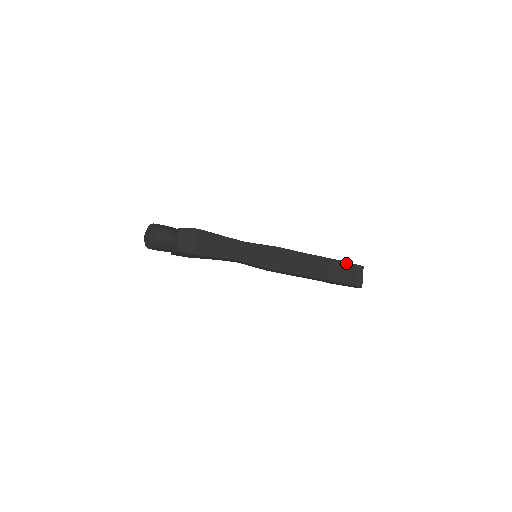
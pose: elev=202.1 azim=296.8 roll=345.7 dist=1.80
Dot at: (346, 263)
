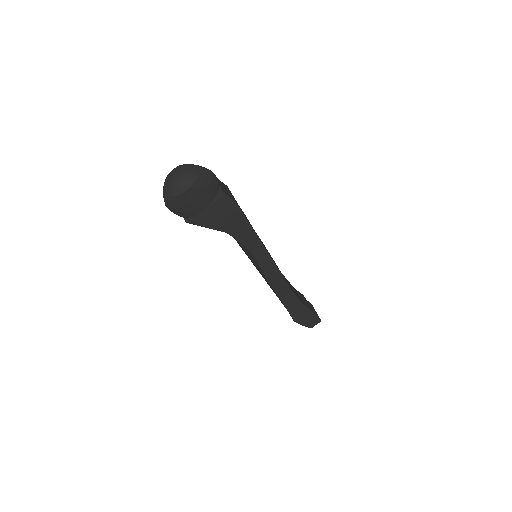
Dot at: (302, 295)
